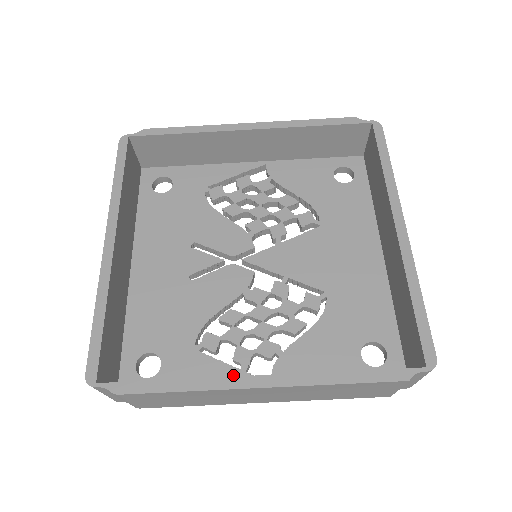
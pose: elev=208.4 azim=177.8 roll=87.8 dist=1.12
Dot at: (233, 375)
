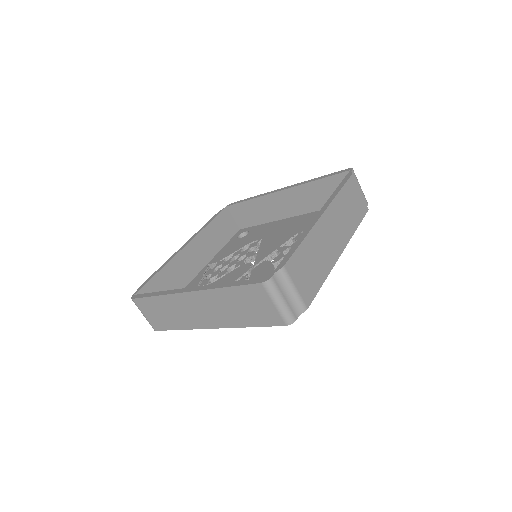
Dot at: occluded
